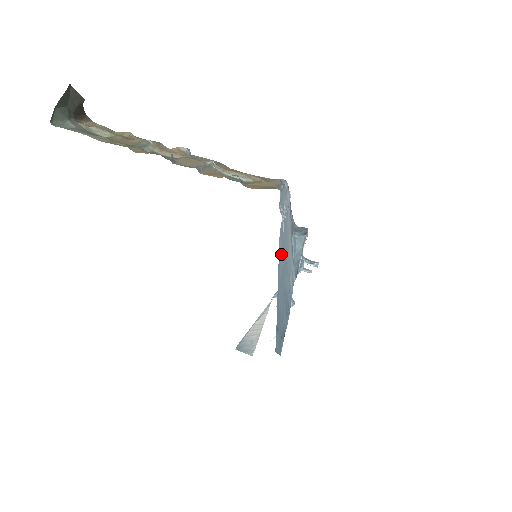
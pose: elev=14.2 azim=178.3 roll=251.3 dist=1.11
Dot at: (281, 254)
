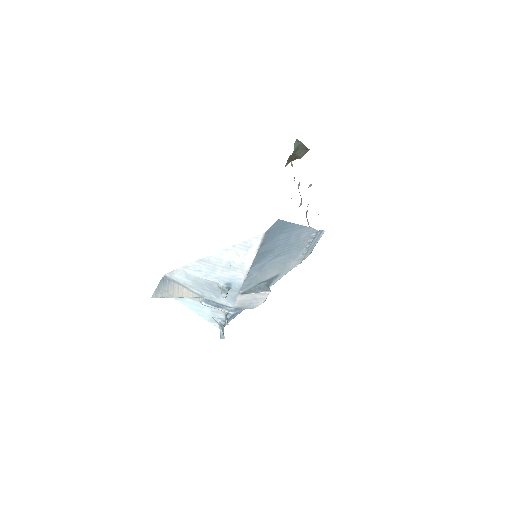
Dot at: (300, 236)
